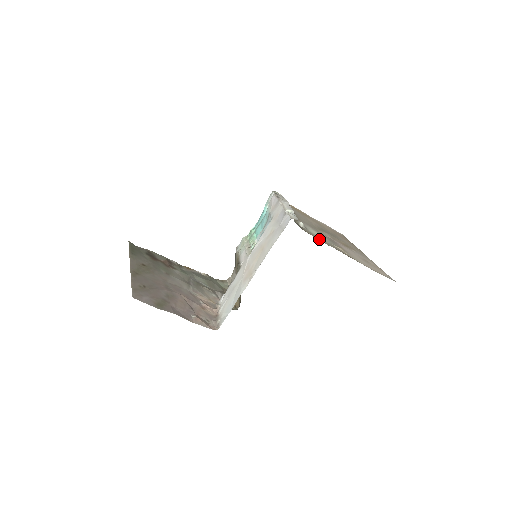
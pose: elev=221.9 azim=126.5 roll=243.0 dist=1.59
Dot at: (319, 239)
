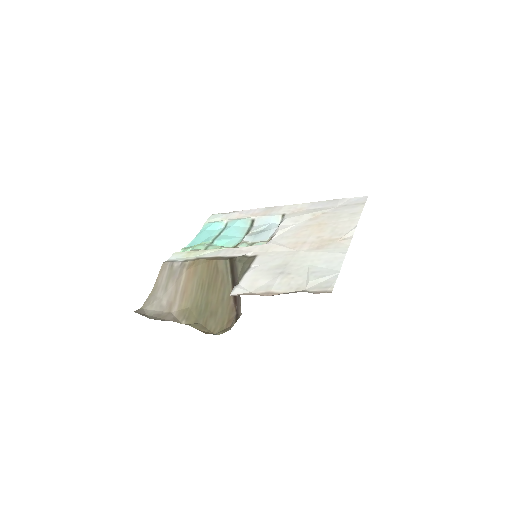
Dot at: occluded
